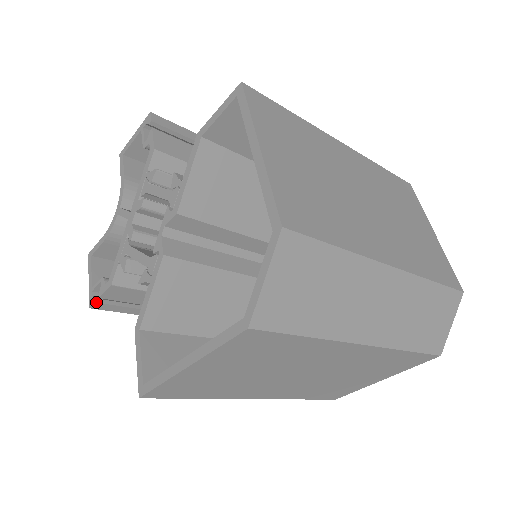
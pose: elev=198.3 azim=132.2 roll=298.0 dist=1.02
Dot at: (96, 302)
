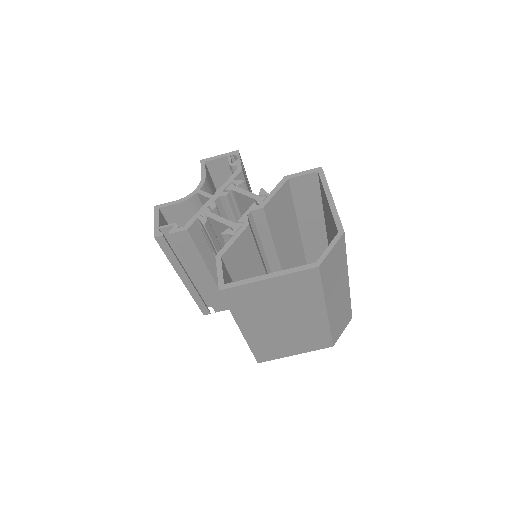
Dot at: (163, 236)
